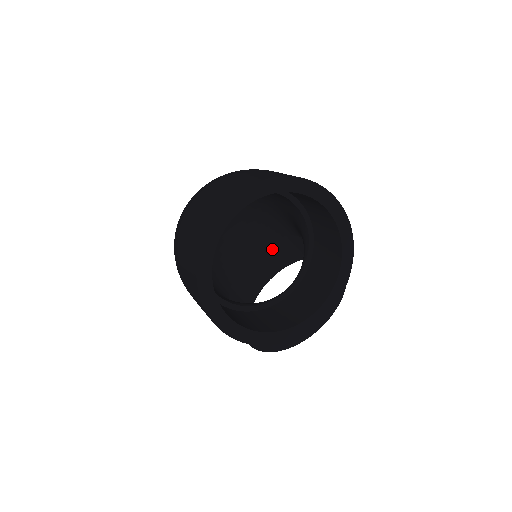
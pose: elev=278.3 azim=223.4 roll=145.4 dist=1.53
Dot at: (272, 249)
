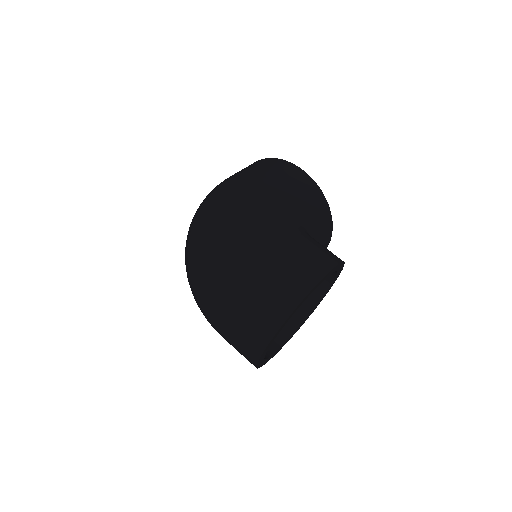
Dot at: occluded
